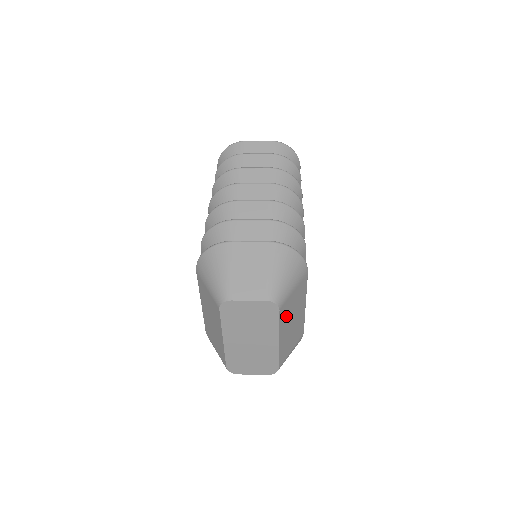
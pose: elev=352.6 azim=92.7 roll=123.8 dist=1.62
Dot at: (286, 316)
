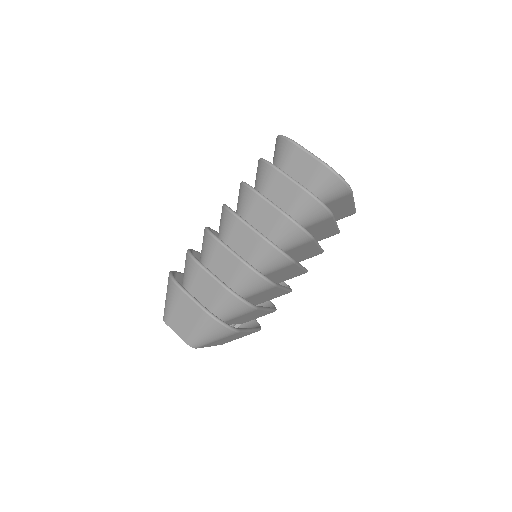
Dot at: (213, 343)
